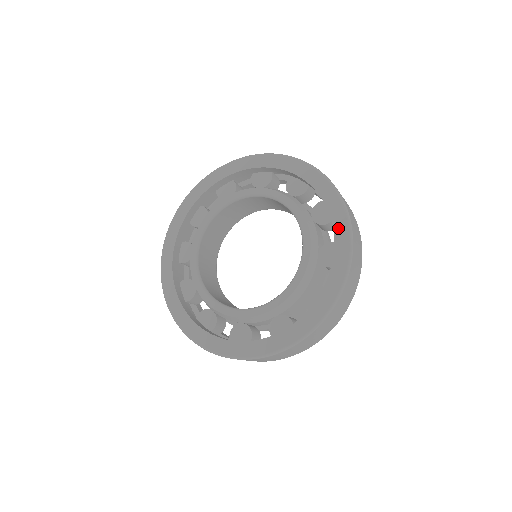
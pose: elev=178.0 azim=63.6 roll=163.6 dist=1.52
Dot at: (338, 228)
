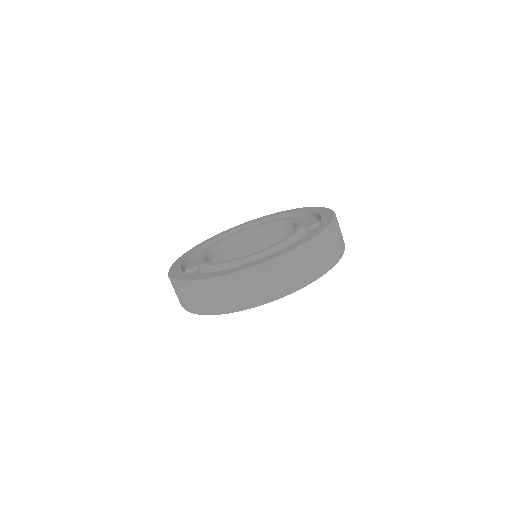
Dot at: (324, 213)
